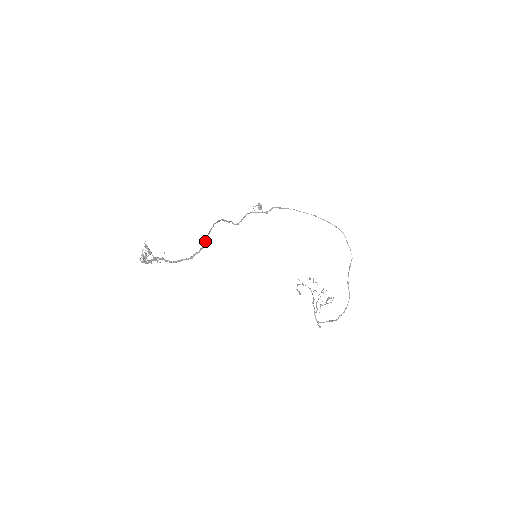
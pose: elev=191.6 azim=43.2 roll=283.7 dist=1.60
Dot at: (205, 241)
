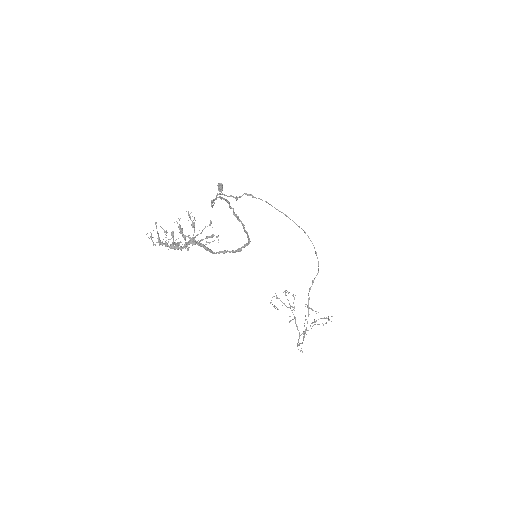
Dot at: (244, 227)
